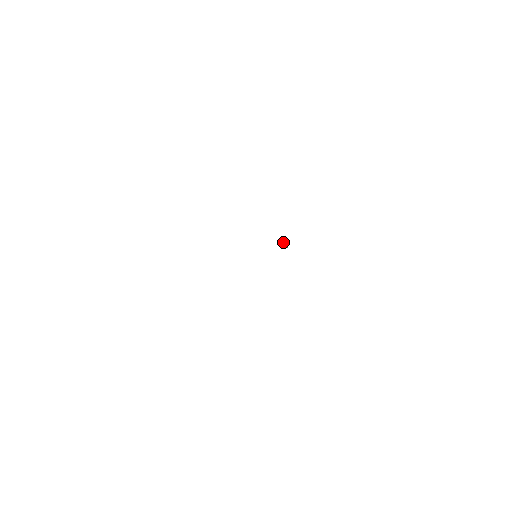
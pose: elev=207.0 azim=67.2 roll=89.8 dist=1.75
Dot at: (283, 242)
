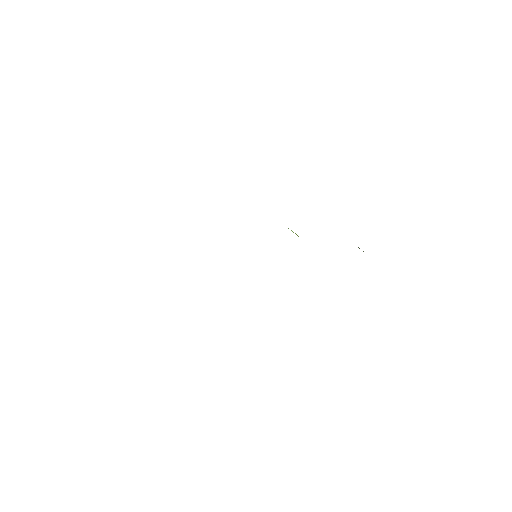
Dot at: occluded
